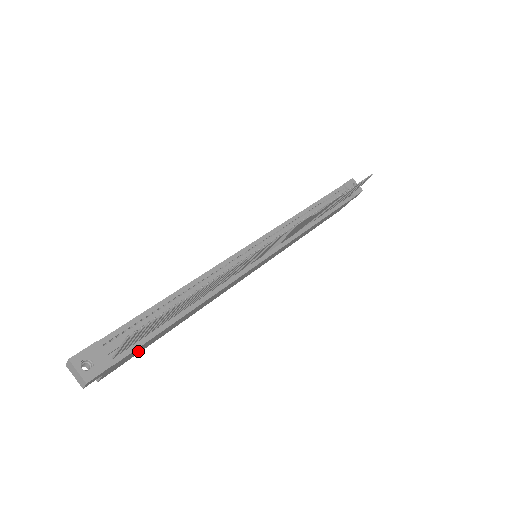
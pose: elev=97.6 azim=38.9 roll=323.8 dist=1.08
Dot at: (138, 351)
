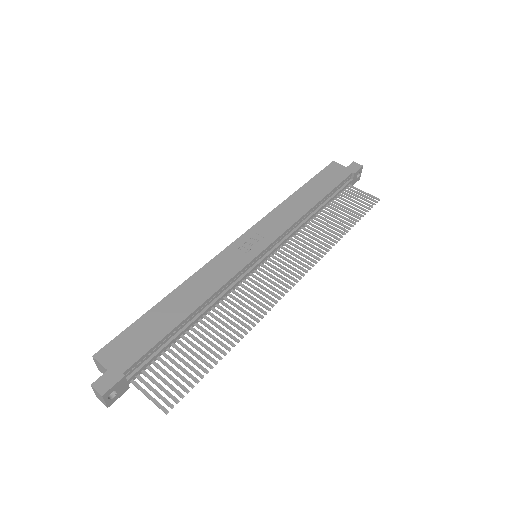
Dot at: occluded
